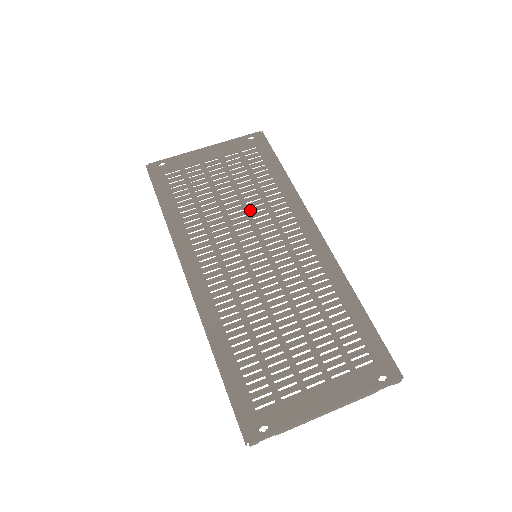
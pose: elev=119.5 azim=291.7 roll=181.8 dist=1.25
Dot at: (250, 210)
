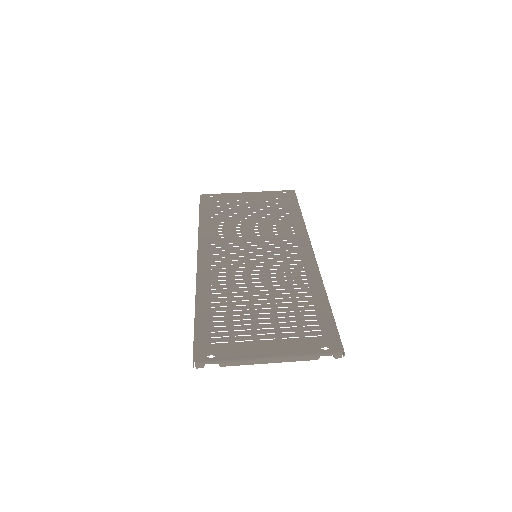
Dot at: (264, 230)
